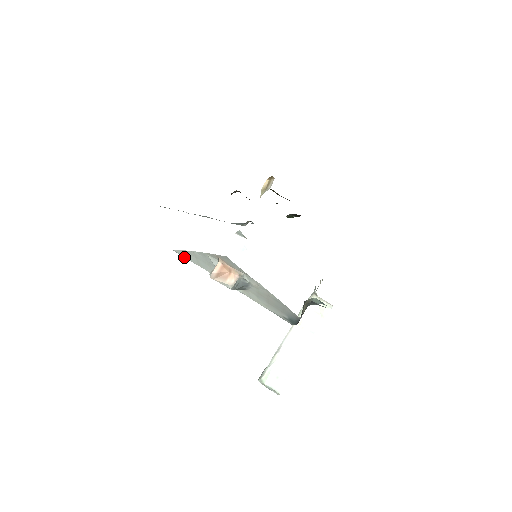
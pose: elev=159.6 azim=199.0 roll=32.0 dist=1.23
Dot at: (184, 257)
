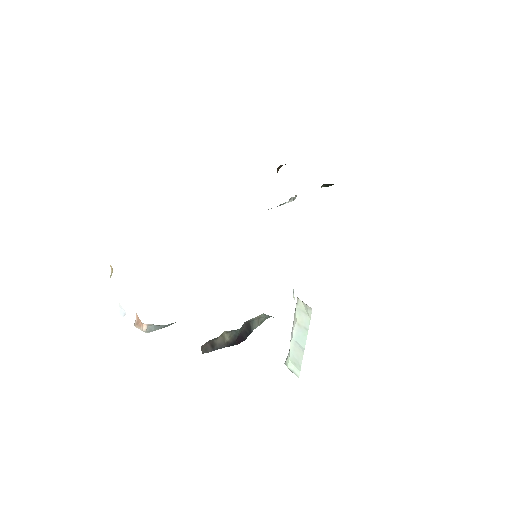
Dot at: occluded
